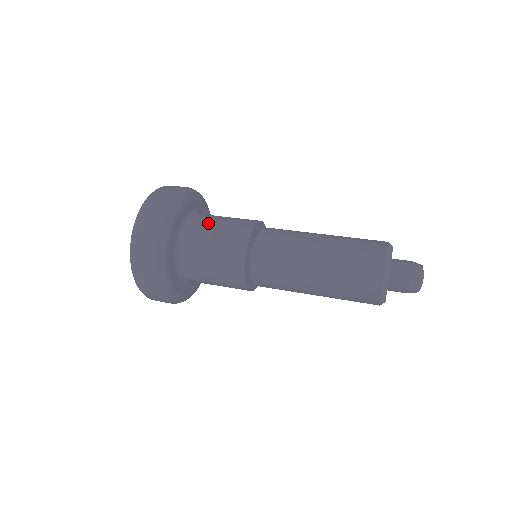
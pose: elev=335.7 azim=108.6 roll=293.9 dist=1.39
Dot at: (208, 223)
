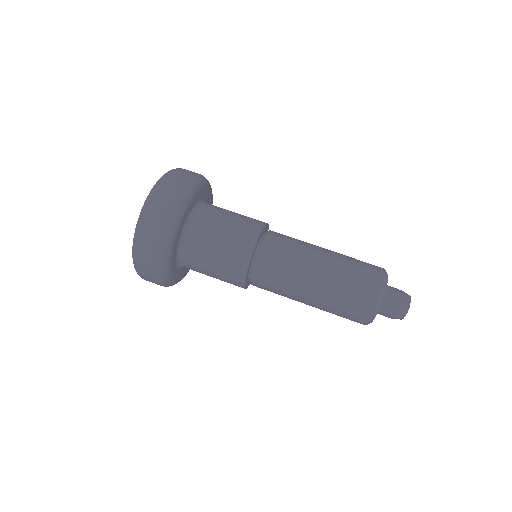
Dot at: (218, 214)
